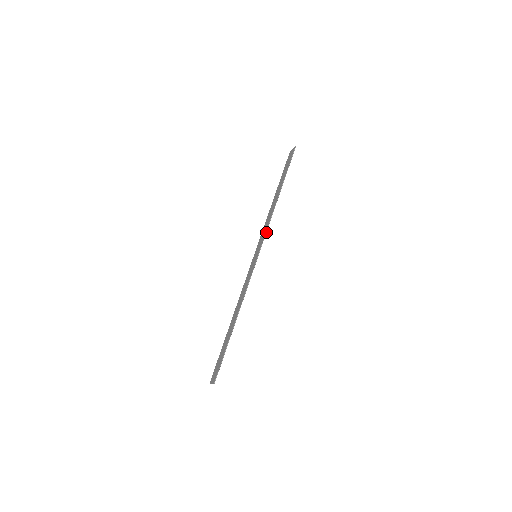
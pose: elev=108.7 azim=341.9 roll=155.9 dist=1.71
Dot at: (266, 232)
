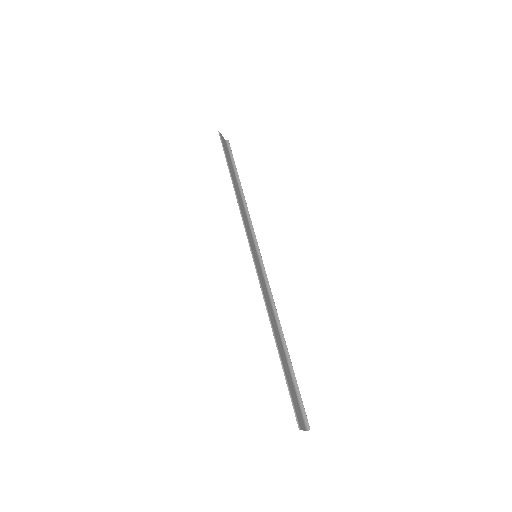
Dot at: (244, 226)
